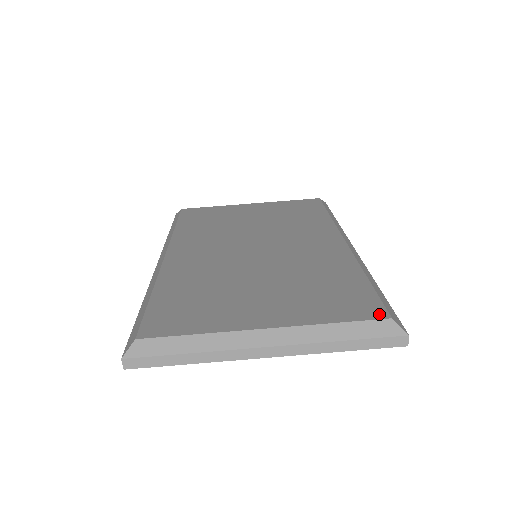
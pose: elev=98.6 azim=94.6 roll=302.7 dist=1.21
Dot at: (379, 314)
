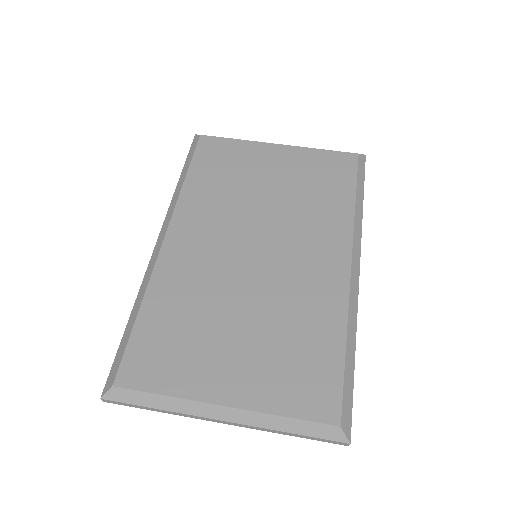
Dot at: (332, 416)
